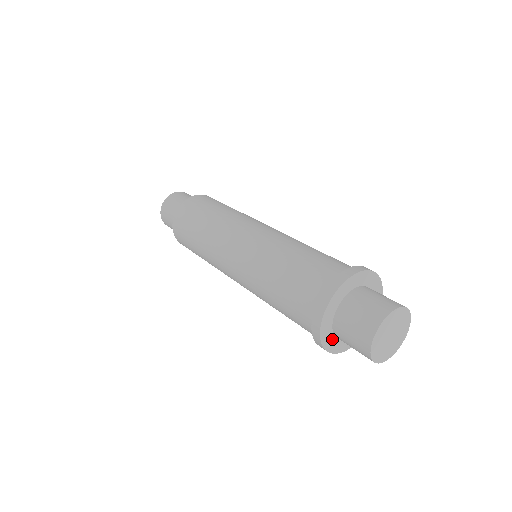
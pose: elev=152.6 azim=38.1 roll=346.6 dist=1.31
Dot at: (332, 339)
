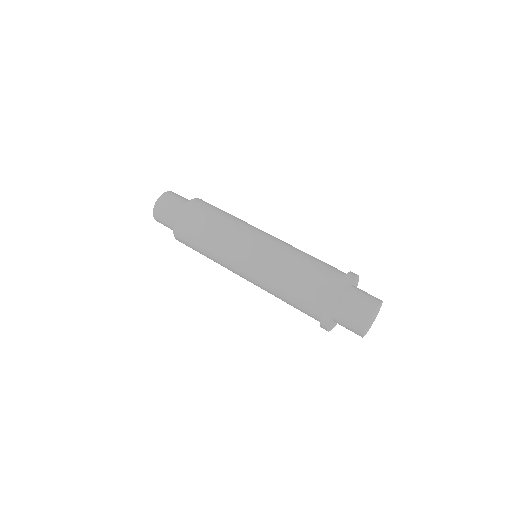
Dot at: (332, 323)
